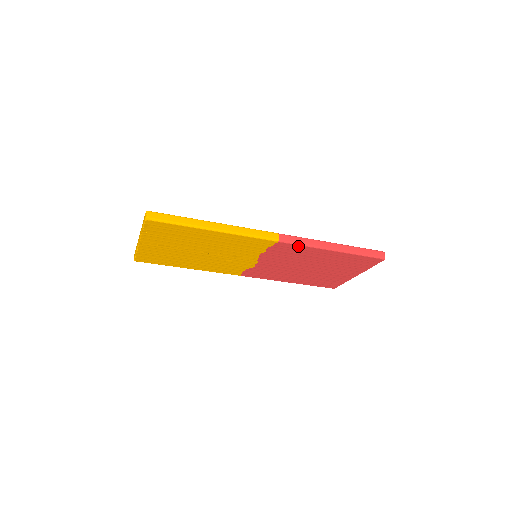
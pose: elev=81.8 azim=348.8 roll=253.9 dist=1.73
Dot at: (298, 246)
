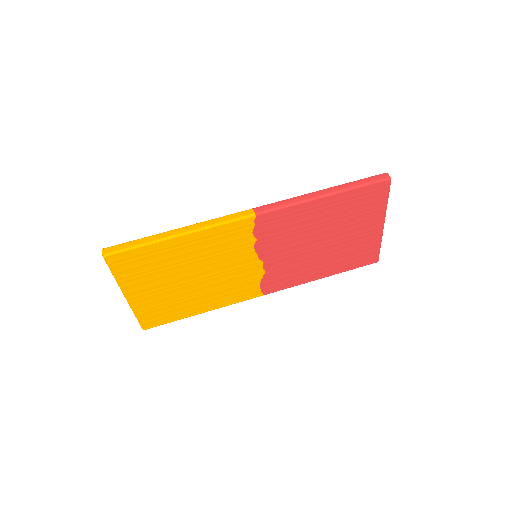
Dot at: (281, 211)
